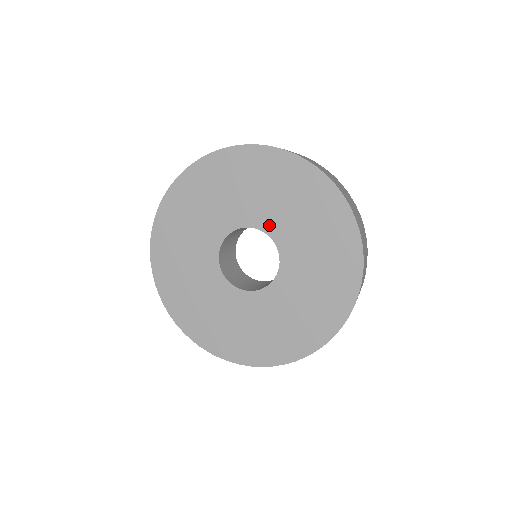
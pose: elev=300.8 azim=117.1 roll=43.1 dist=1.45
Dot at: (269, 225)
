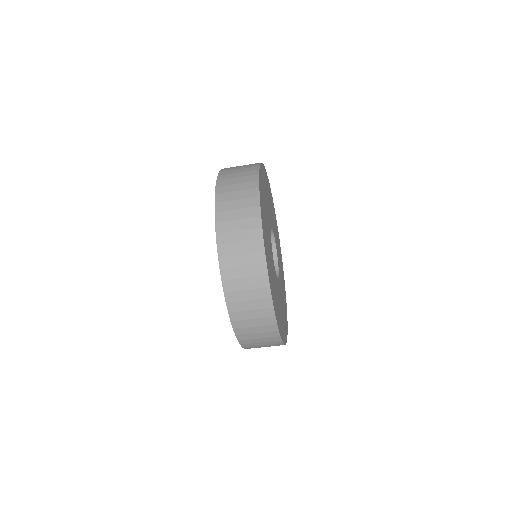
Dot at: occluded
